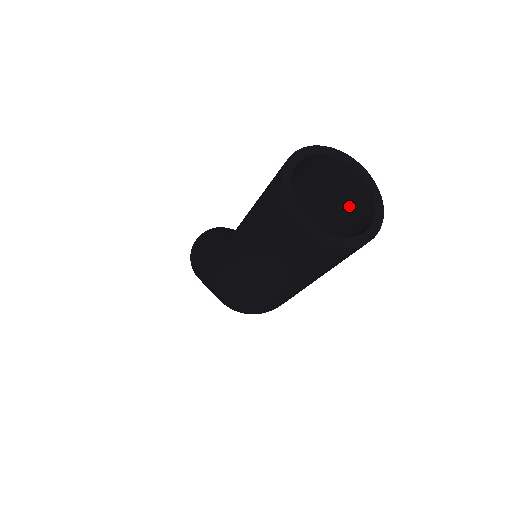
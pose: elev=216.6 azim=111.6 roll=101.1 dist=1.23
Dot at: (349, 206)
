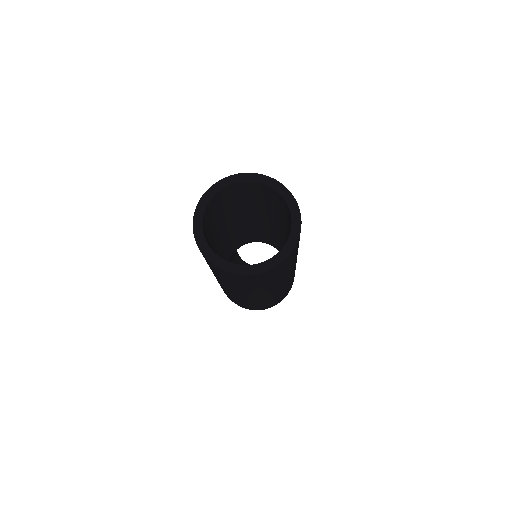
Dot at: (284, 215)
